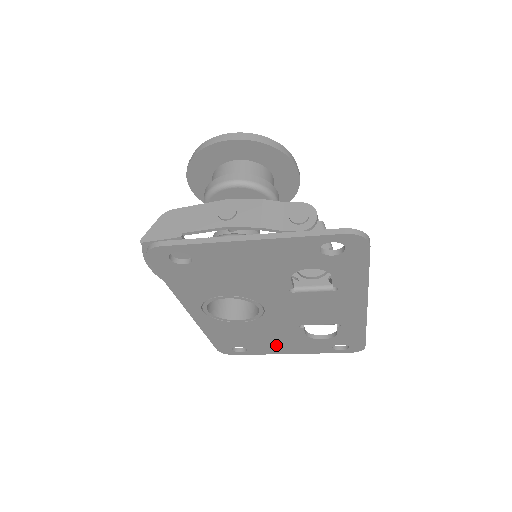
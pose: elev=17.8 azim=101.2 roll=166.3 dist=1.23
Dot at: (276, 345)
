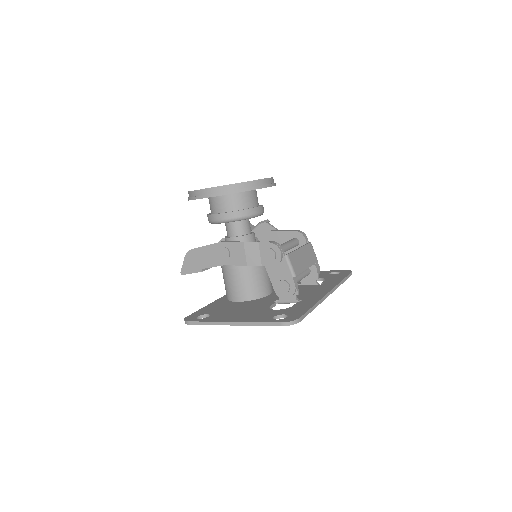
Dot at: occluded
